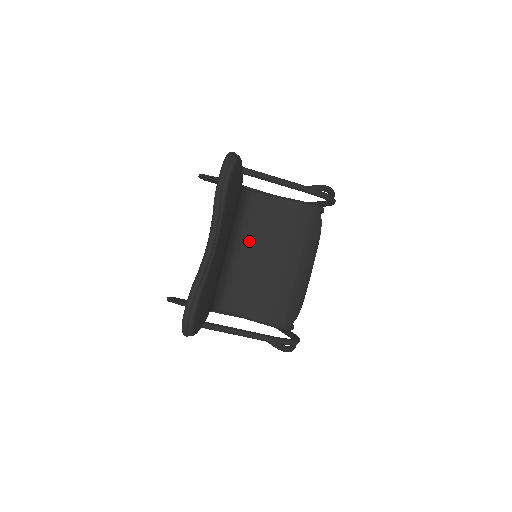
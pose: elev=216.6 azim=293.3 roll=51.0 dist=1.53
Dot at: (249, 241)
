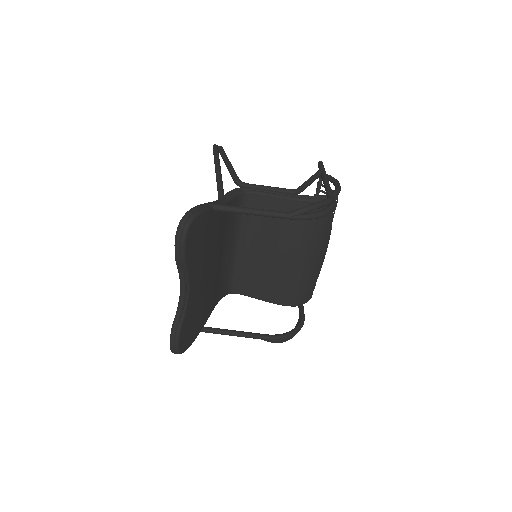
Dot at: (252, 237)
